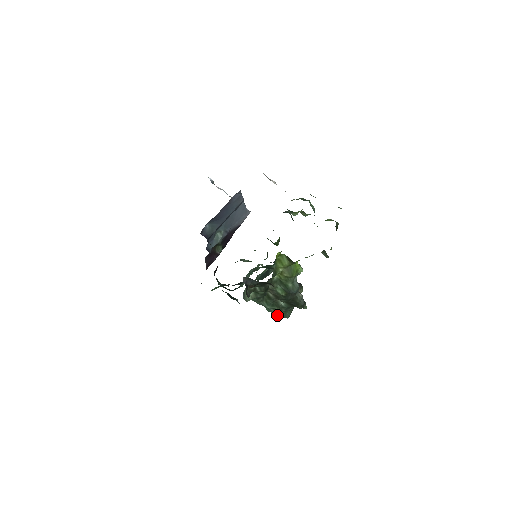
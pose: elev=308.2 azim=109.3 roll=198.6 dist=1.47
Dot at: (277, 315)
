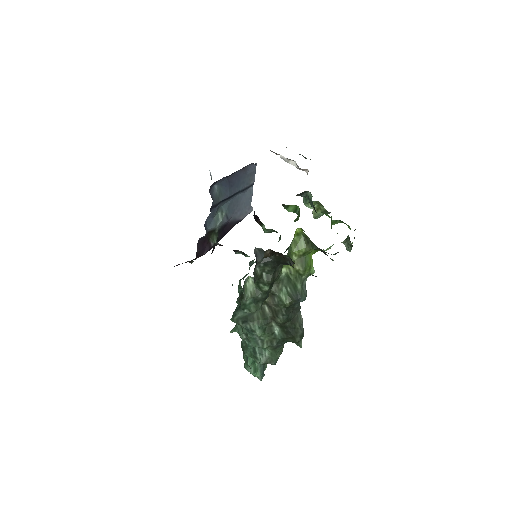
Dot at: (261, 358)
